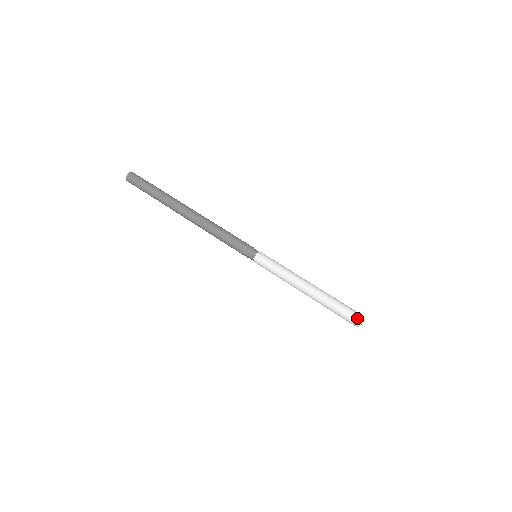
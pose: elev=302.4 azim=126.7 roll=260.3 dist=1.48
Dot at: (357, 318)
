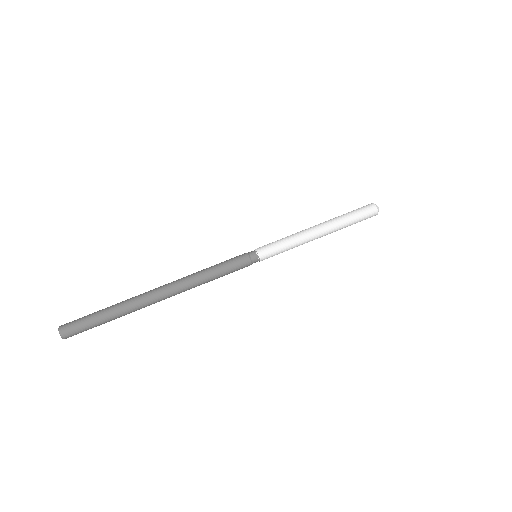
Dot at: (375, 213)
